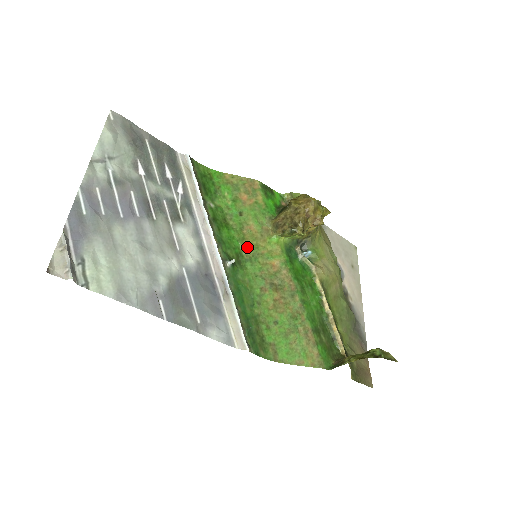
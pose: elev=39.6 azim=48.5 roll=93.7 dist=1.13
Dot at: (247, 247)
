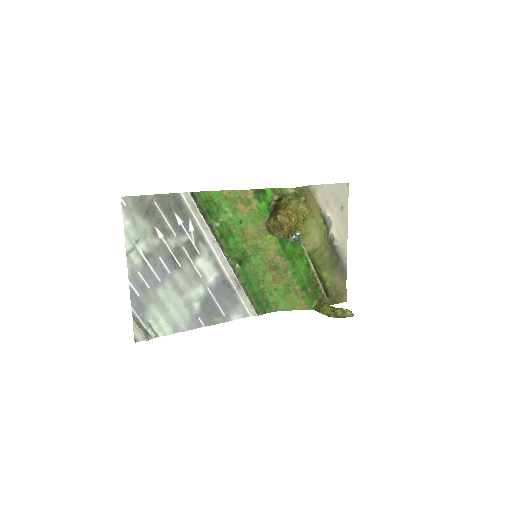
Dot at: (249, 246)
